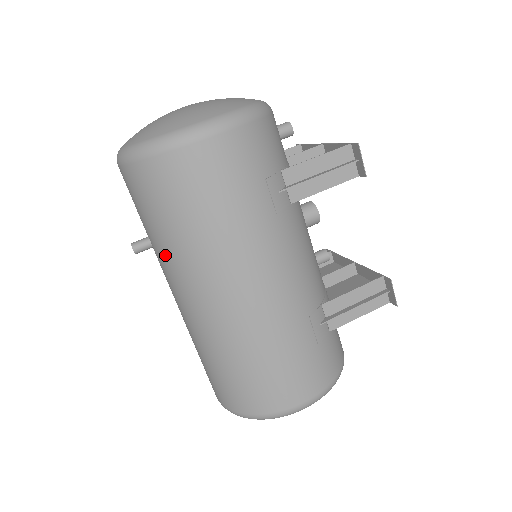
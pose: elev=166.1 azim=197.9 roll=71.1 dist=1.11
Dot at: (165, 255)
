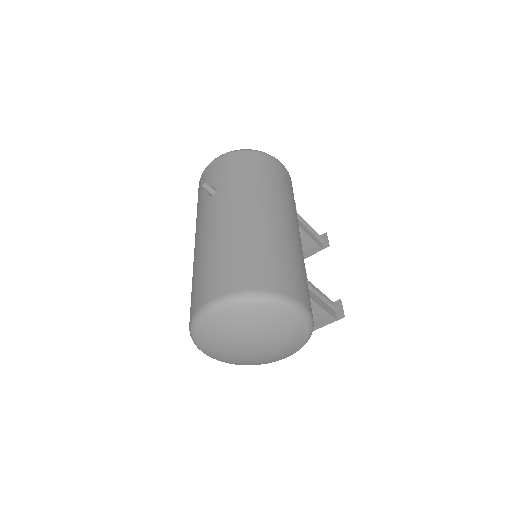
Dot at: (234, 188)
